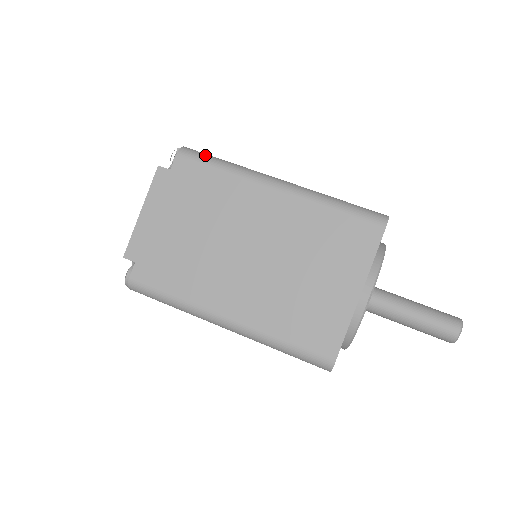
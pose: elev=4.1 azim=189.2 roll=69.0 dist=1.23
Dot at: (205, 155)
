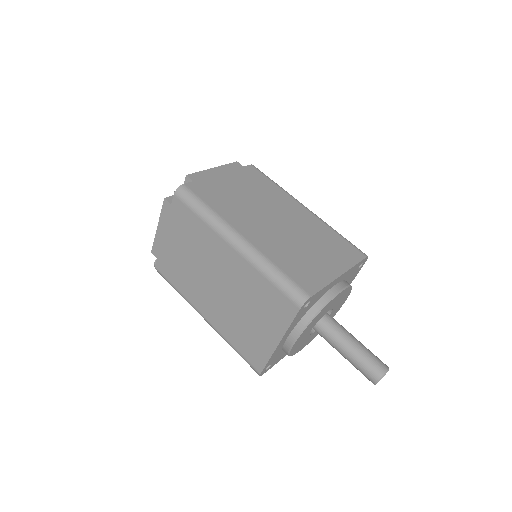
Dot at: (192, 199)
